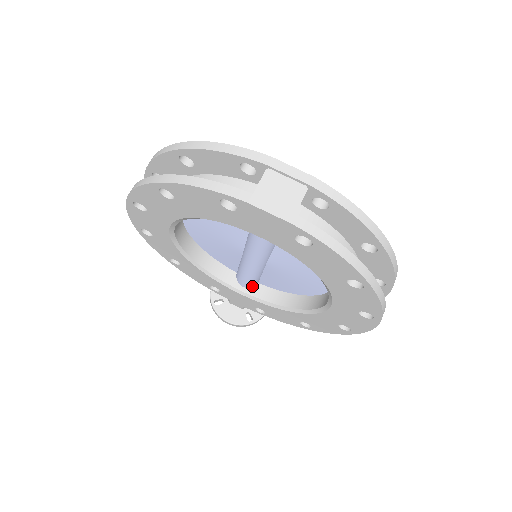
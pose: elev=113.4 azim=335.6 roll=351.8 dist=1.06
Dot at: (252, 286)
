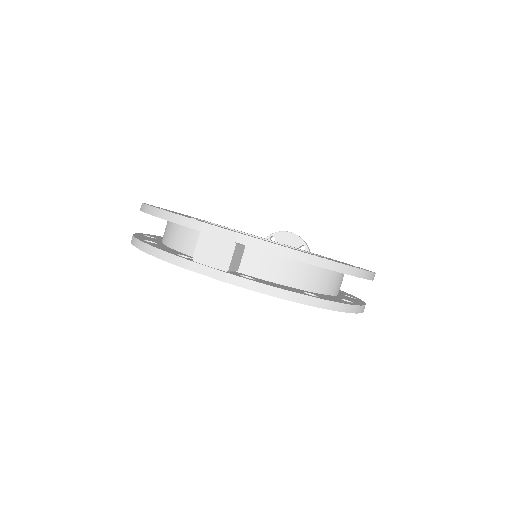
Dot at: occluded
